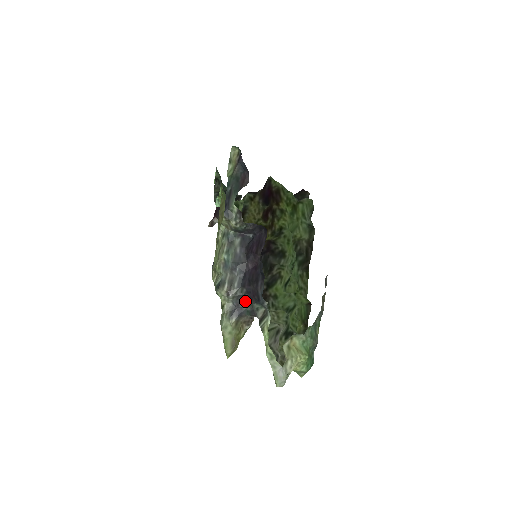
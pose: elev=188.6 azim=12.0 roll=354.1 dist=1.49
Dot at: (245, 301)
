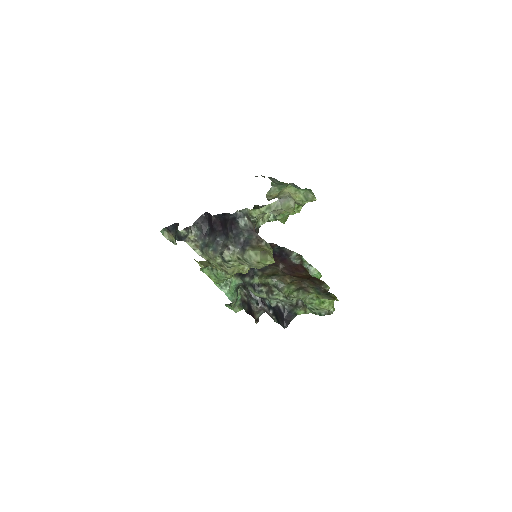
Dot at: (239, 236)
